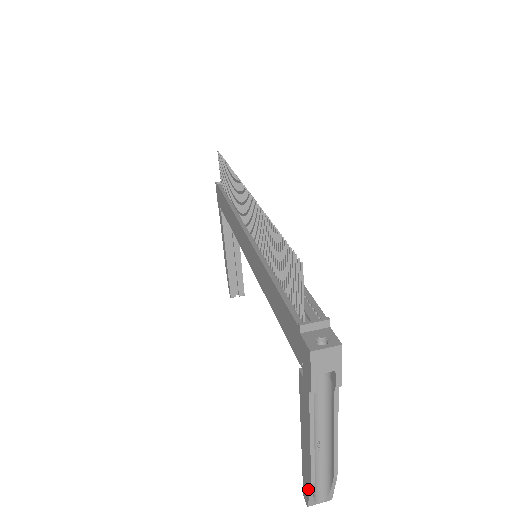
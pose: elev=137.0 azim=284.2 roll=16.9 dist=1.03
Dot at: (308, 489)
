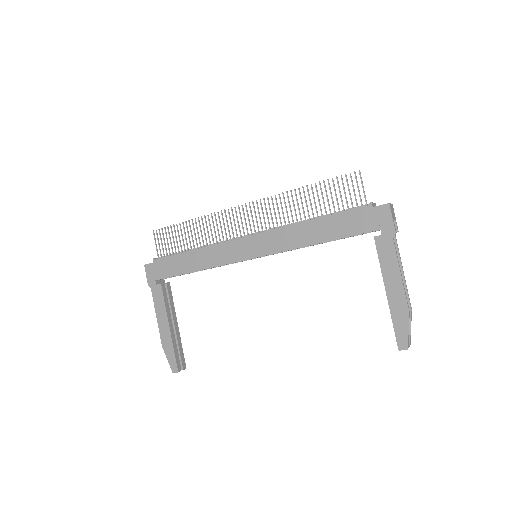
Dot at: (406, 326)
